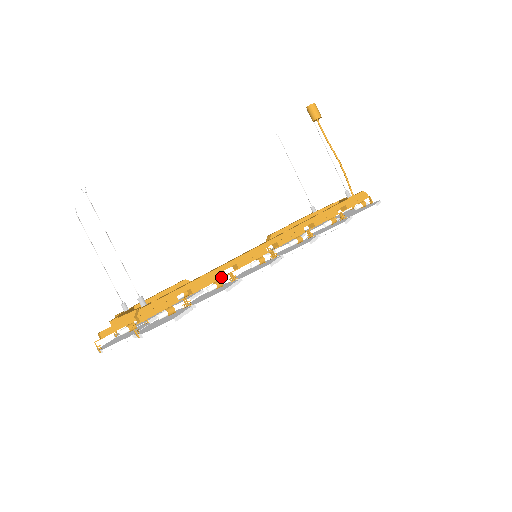
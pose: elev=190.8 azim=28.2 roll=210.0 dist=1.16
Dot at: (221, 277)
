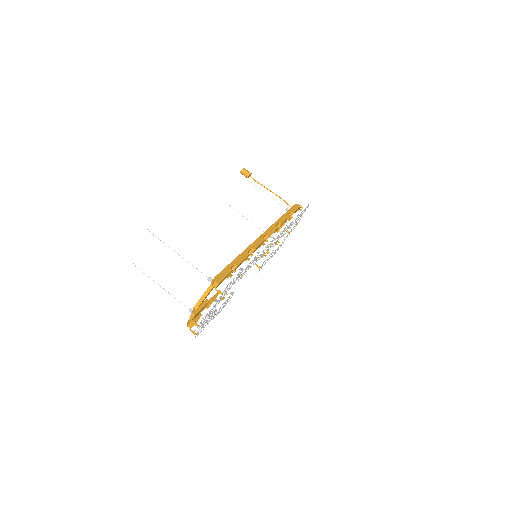
Dot at: (248, 255)
